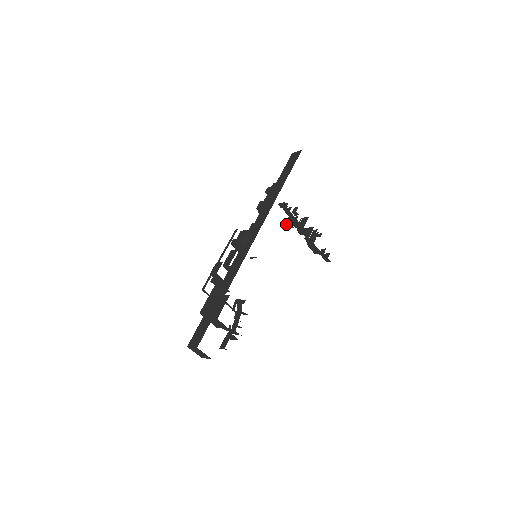
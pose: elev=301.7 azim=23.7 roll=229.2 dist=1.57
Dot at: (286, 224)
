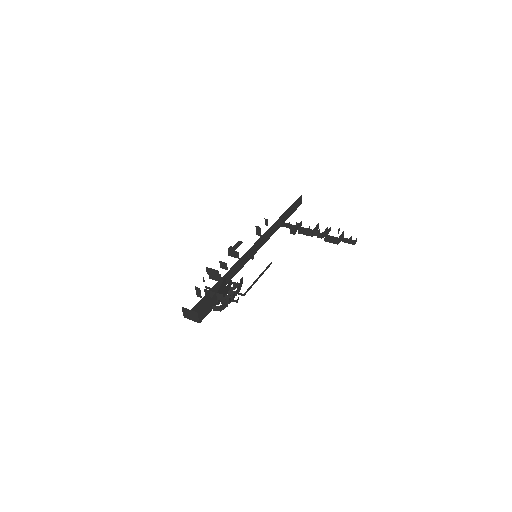
Dot at: occluded
